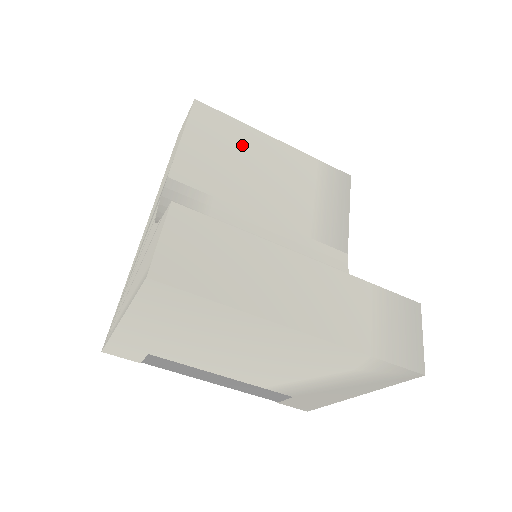
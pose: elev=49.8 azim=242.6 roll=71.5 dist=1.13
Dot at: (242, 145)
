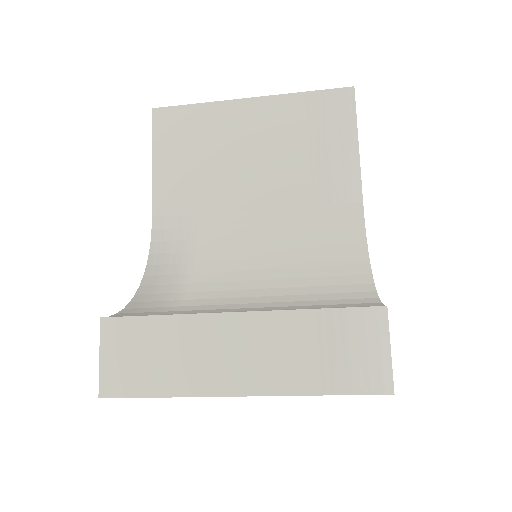
Dot at: (212, 133)
